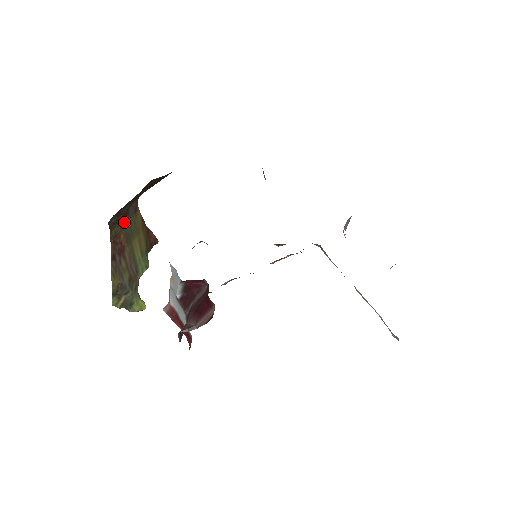
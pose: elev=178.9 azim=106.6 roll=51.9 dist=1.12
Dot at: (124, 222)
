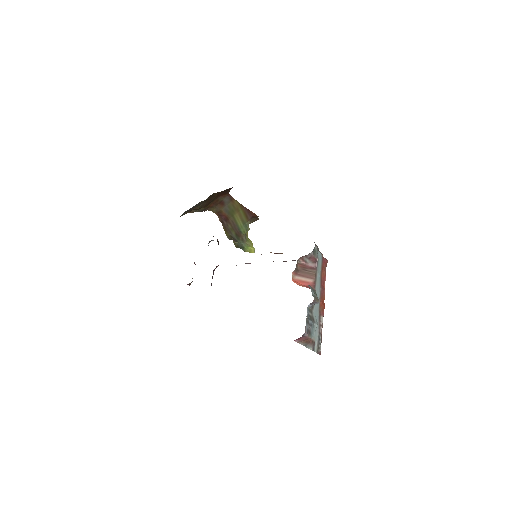
Dot at: (222, 206)
